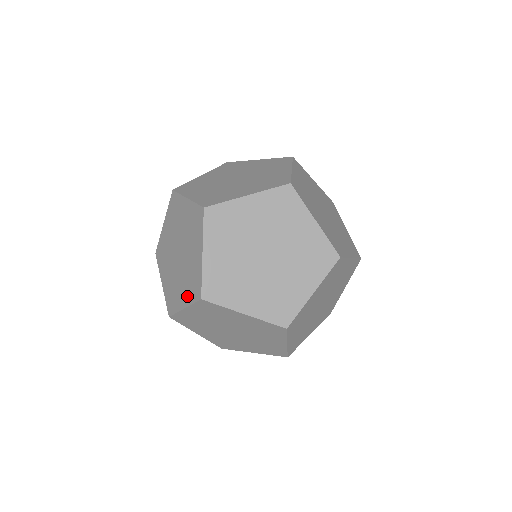
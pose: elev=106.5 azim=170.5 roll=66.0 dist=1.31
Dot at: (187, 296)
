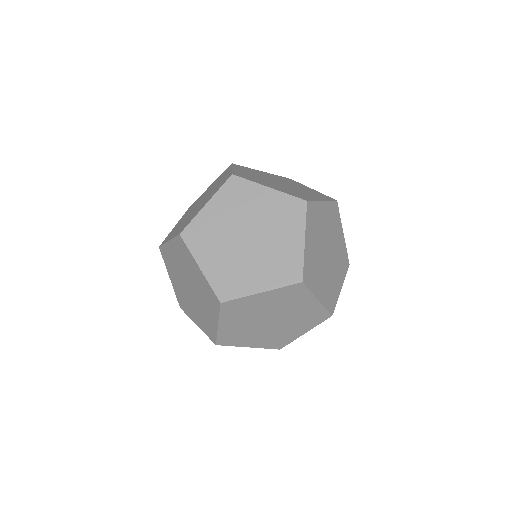
Dot at: (201, 325)
